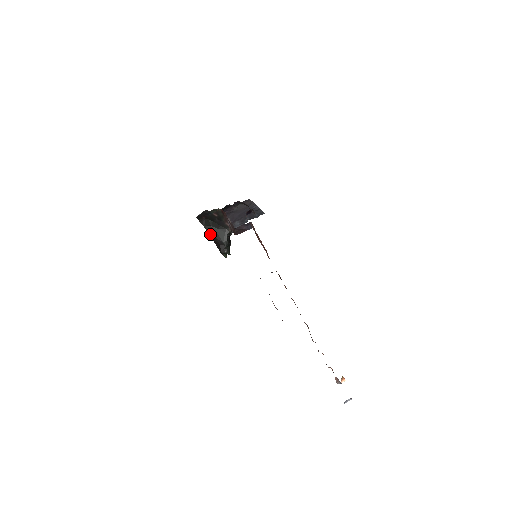
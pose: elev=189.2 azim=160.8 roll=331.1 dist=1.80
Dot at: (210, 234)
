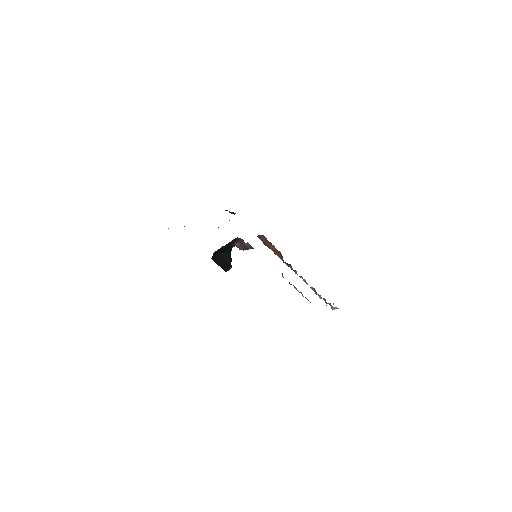
Dot at: (217, 262)
